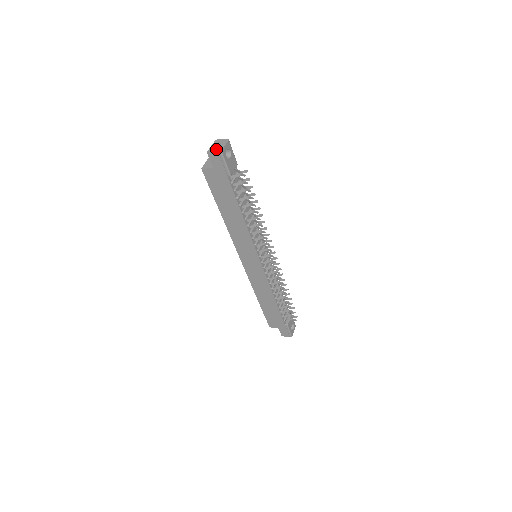
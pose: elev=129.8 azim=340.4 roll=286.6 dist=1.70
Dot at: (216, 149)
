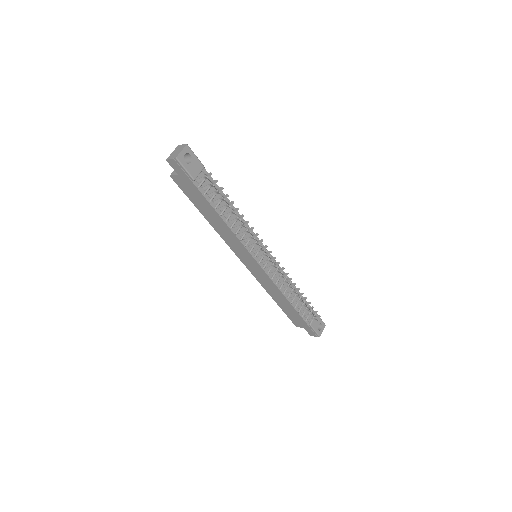
Dot at: (173, 156)
